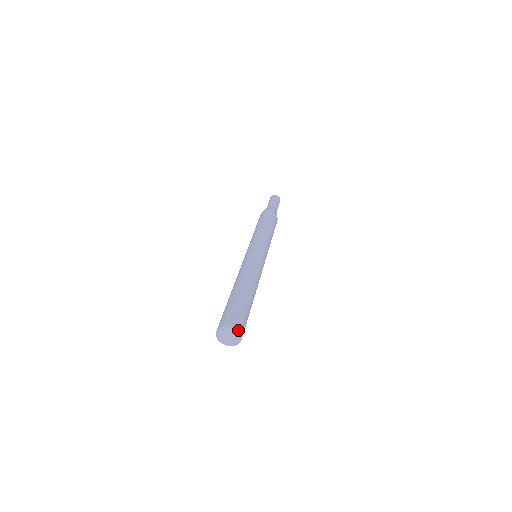
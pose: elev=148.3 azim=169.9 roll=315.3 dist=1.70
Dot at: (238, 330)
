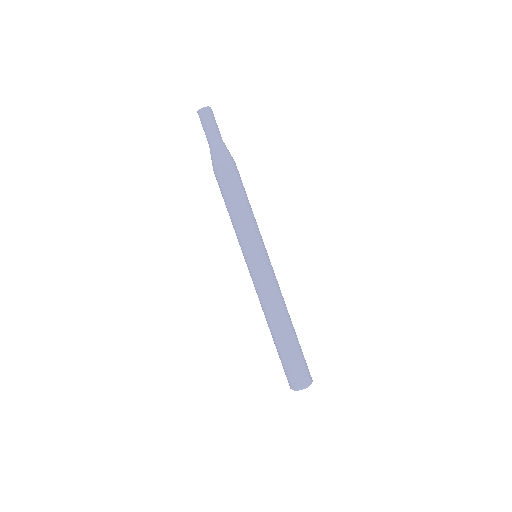
Dot at: (312, 380)
